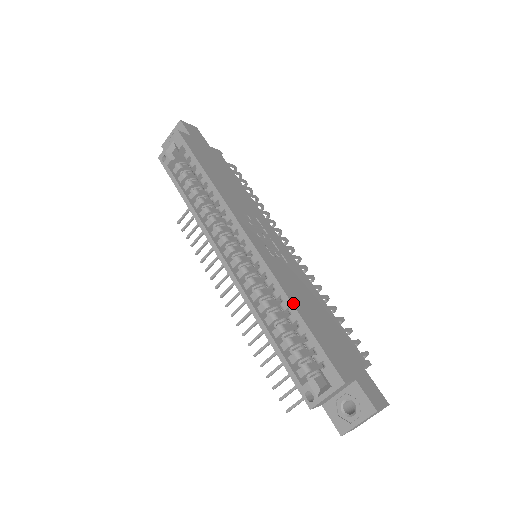
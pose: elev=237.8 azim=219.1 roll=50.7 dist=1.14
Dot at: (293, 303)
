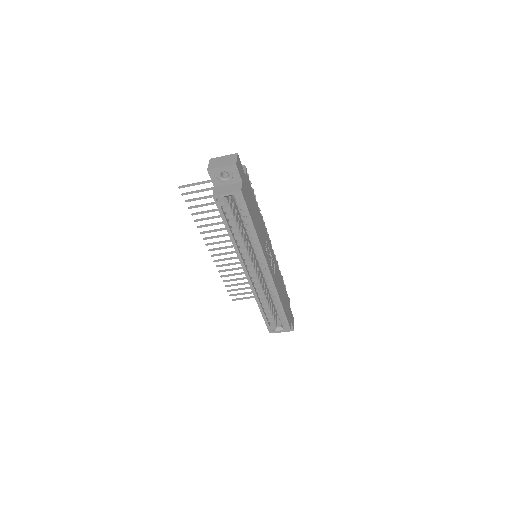
Dot at: (281, 303)
